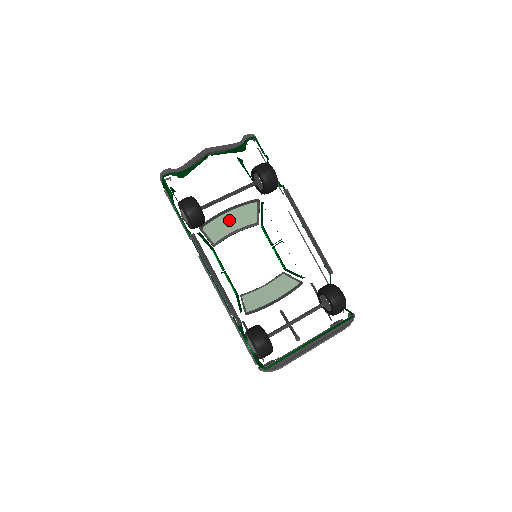
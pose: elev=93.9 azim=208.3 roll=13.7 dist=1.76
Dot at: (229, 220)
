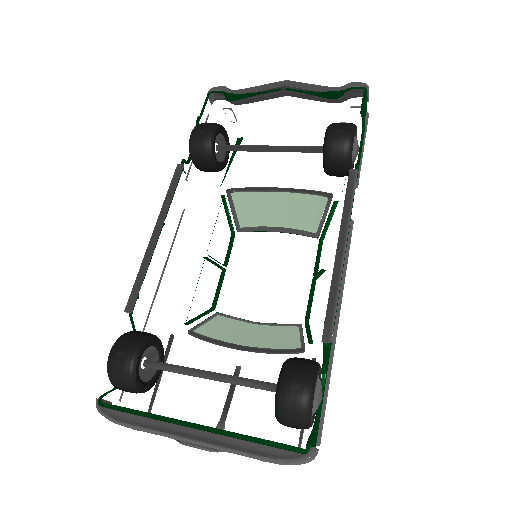
Dot at: (278, 206)
